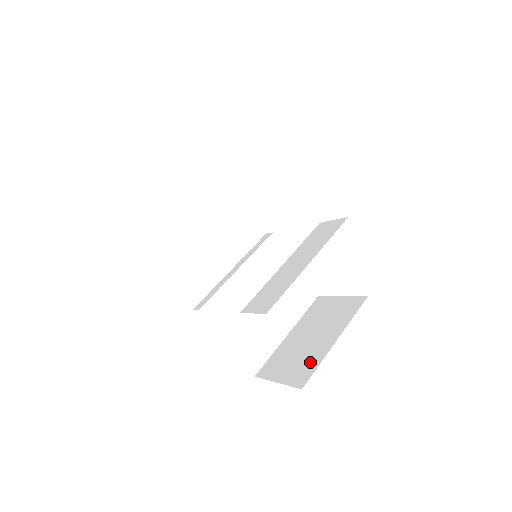
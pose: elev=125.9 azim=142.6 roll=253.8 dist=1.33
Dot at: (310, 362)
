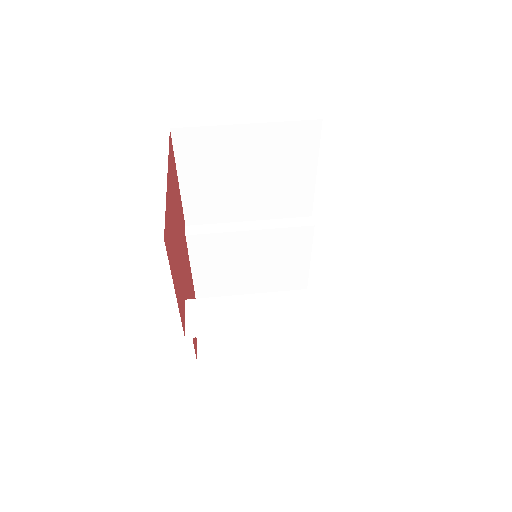
Dot at: (227, 347)
